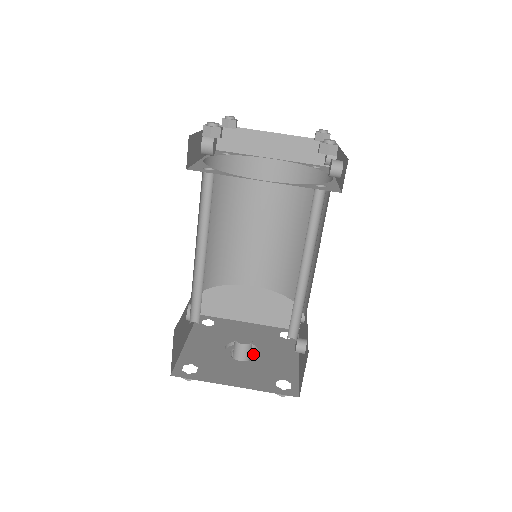
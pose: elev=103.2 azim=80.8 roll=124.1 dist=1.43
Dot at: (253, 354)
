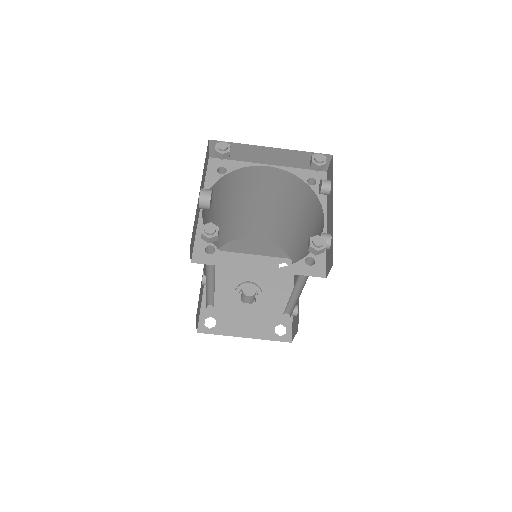
Dot at: (257, 294)
